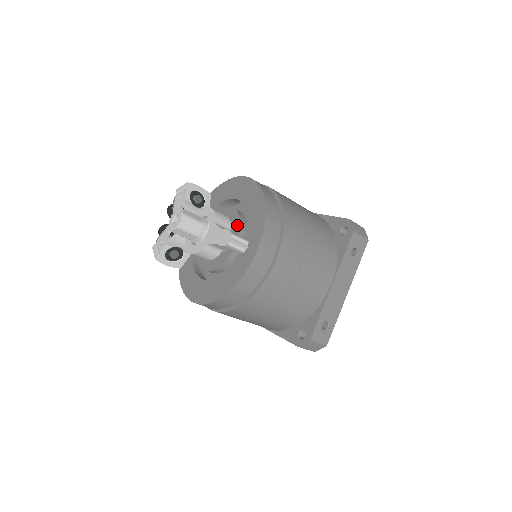
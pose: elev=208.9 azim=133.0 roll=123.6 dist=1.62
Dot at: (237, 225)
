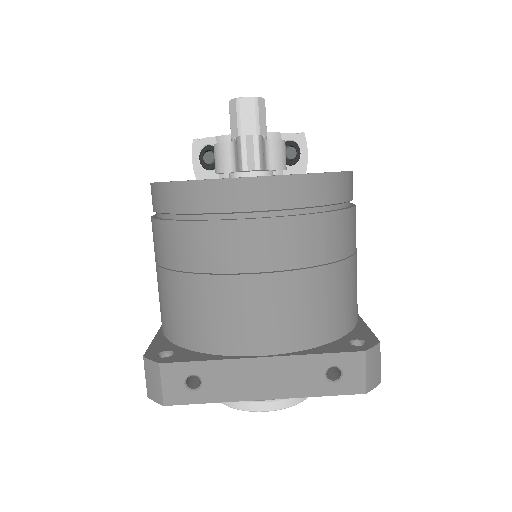
Dot at: occluded
